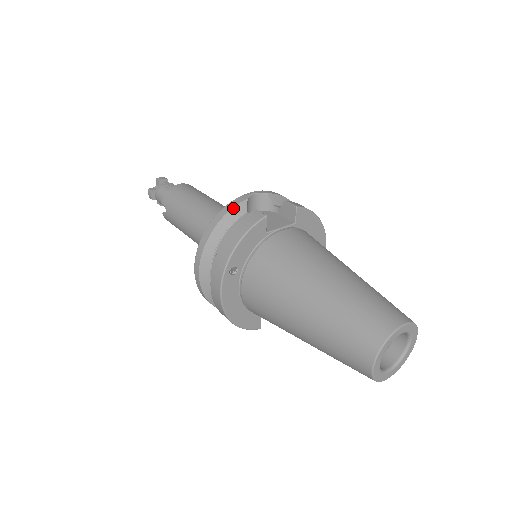
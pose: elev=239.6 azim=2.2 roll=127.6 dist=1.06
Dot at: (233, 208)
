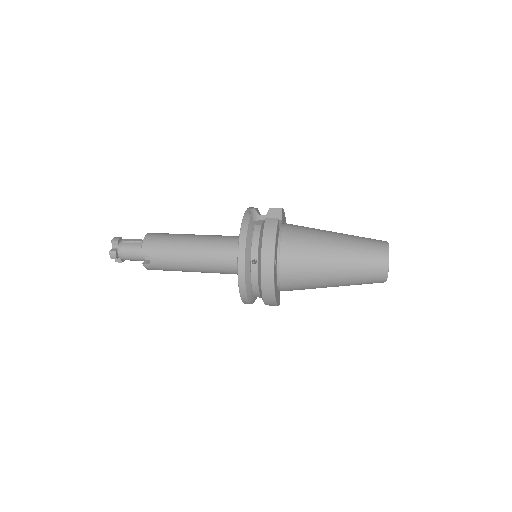
Dot at: (249, 224)
